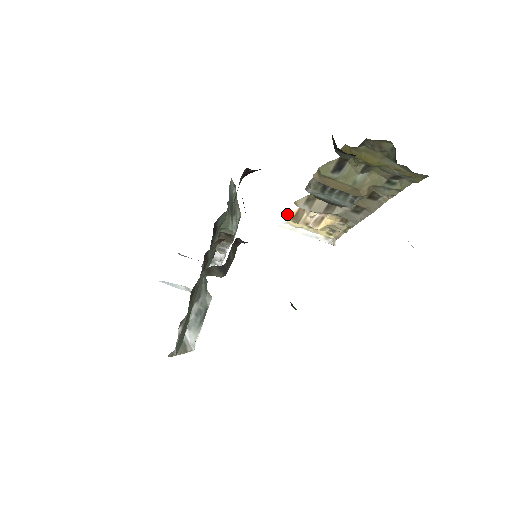
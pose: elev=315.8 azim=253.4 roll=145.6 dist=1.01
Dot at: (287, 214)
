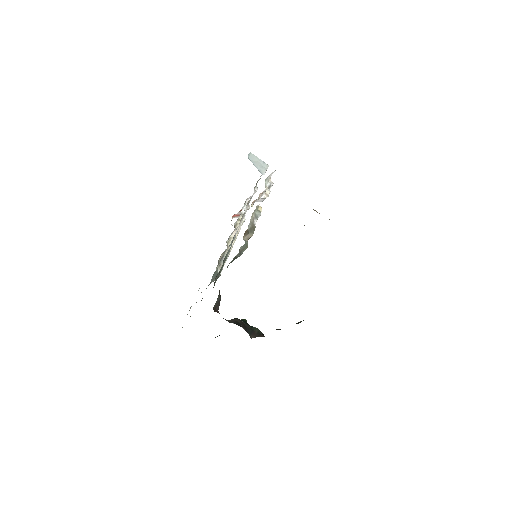
Dot at: occluded
